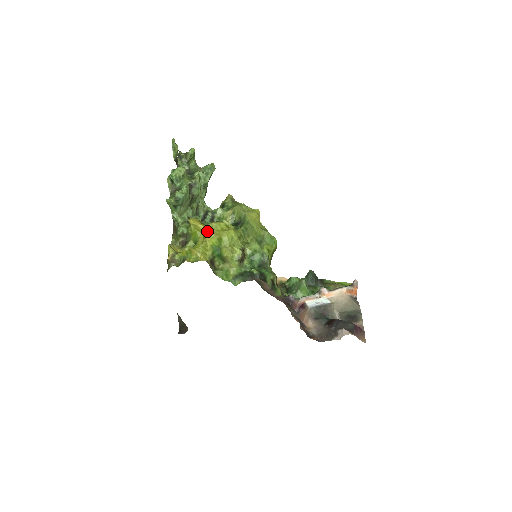
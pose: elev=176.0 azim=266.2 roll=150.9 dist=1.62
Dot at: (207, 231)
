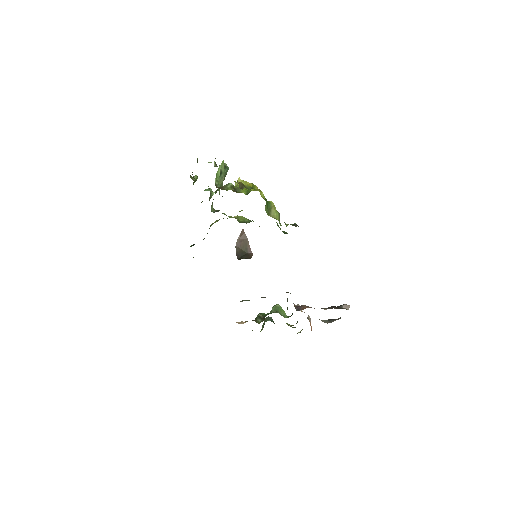
Dot at: occluded
